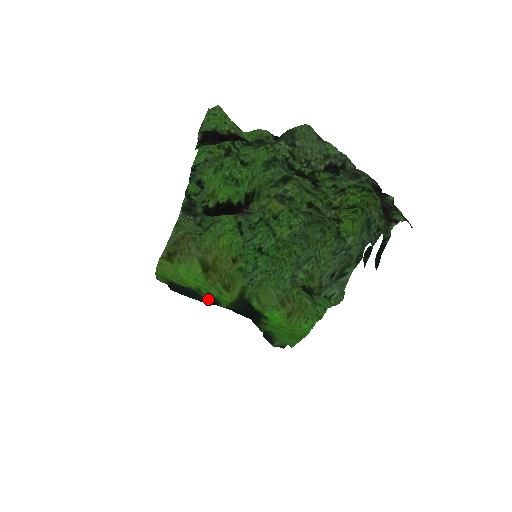
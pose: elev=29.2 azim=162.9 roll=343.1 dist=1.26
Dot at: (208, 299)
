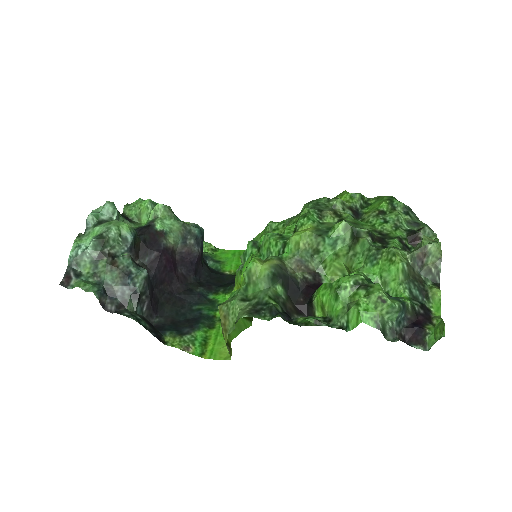
Dot at: (210, 309)
